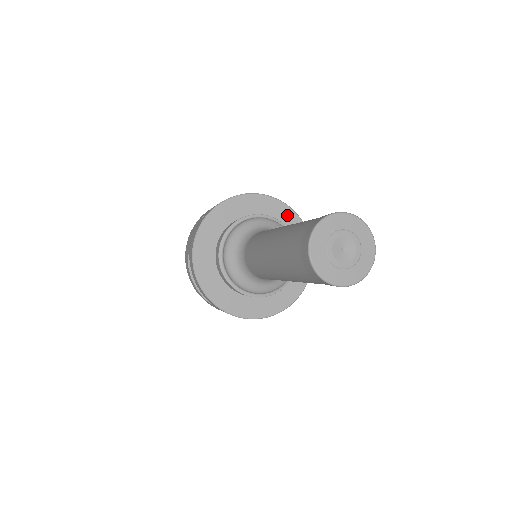
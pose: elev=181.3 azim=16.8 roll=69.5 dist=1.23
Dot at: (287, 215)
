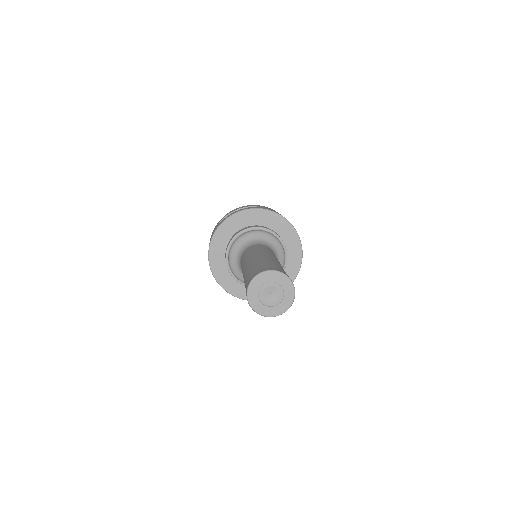
Dot at: (282, 224)
